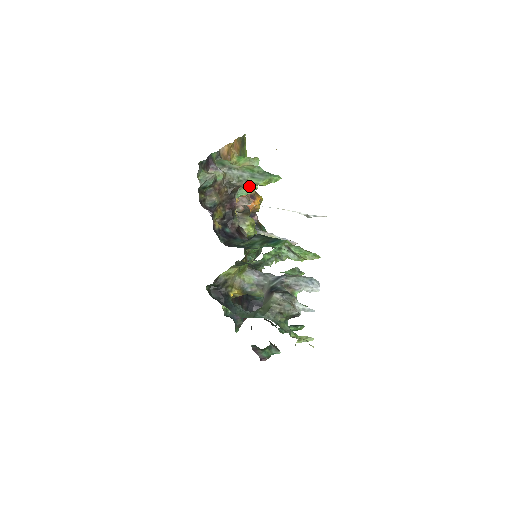
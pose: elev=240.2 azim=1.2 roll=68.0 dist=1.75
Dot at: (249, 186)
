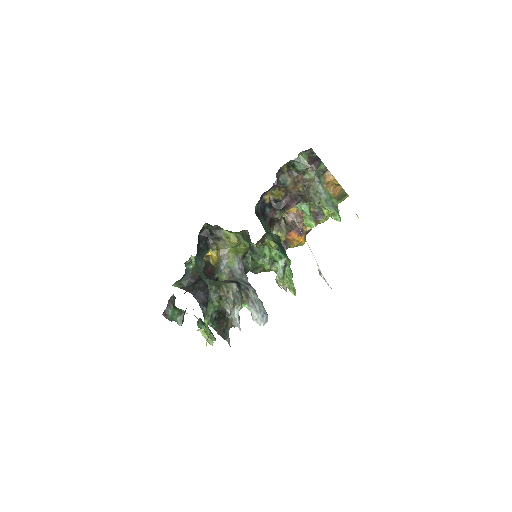
Dot at: (316, 204)
